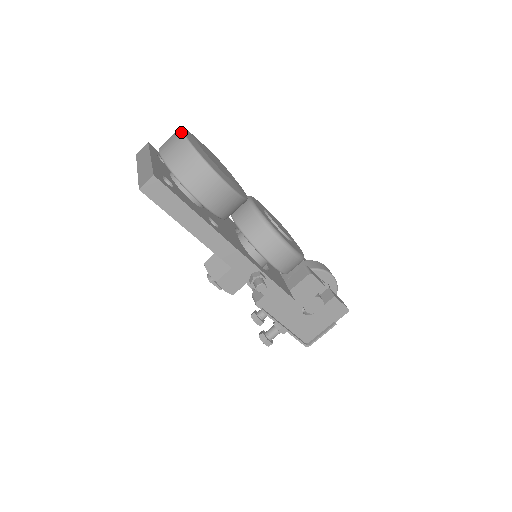
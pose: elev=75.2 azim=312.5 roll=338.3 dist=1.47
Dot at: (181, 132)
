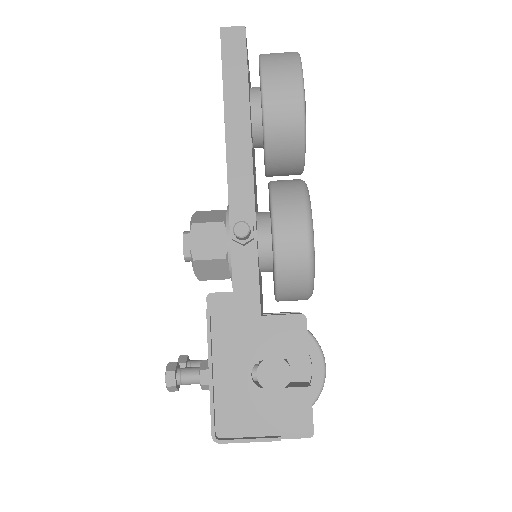
Dot at: occluded
